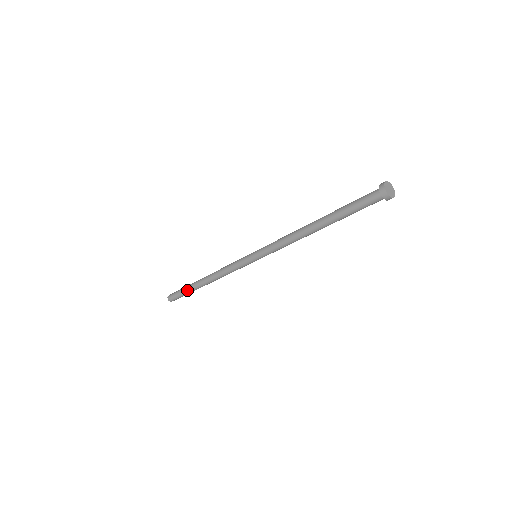
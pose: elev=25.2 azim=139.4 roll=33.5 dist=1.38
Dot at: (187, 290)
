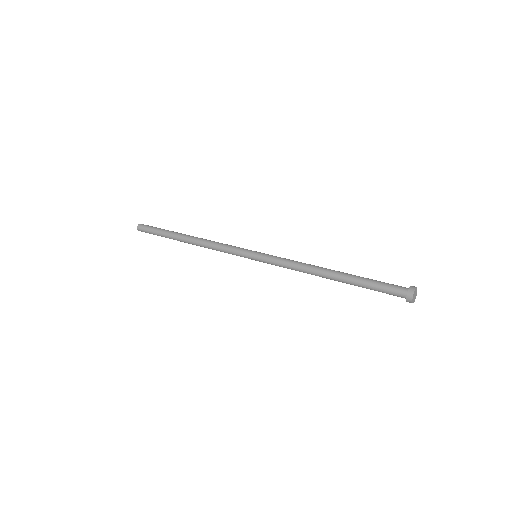
Dot at: (165, 234)
